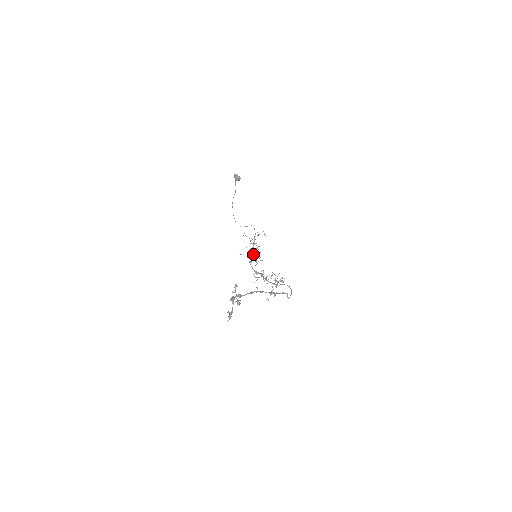
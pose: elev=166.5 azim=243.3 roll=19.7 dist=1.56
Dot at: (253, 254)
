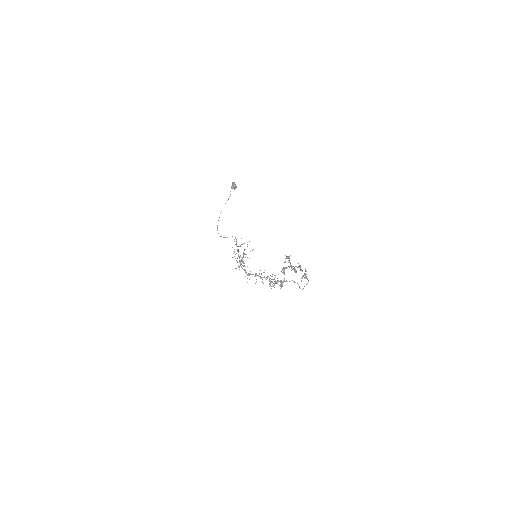
Dot at: (241, 260)
